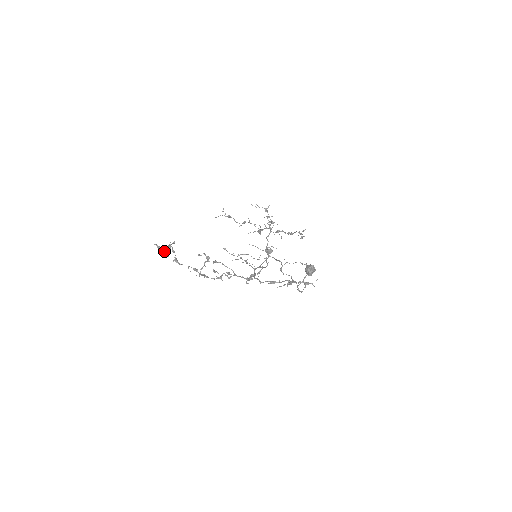
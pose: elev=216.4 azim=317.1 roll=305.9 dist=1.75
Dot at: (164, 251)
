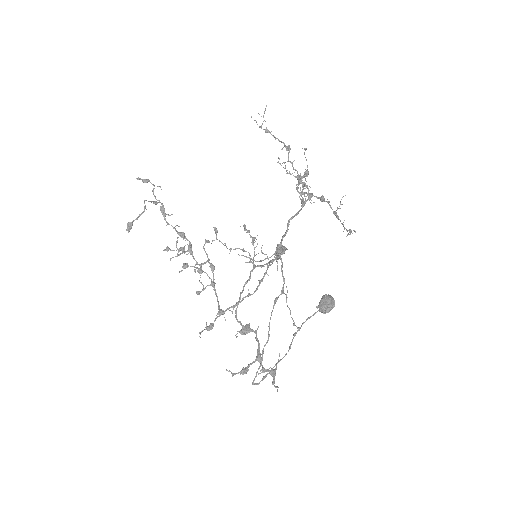
Dot at: (153, 185)
